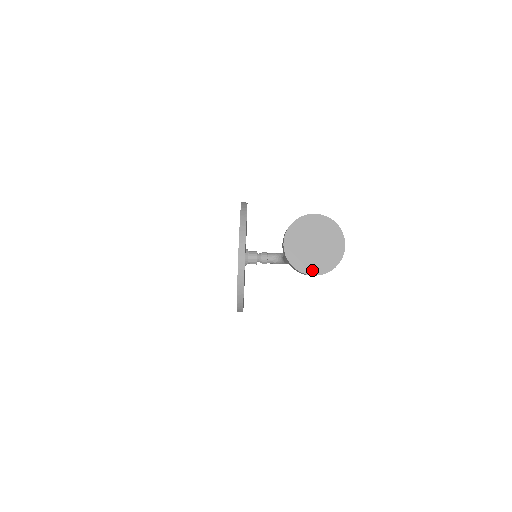
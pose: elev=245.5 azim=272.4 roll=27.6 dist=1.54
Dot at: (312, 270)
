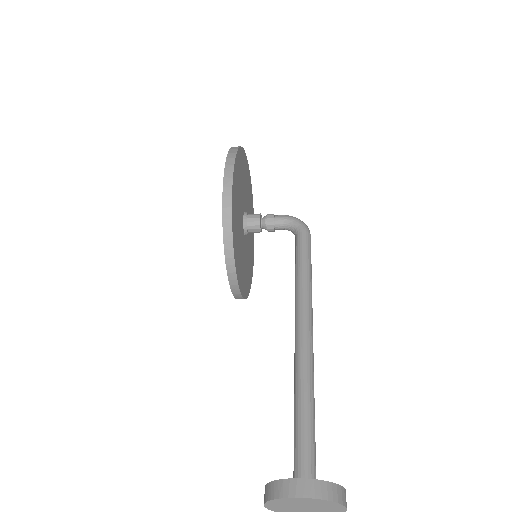
Dot at: out of frame
